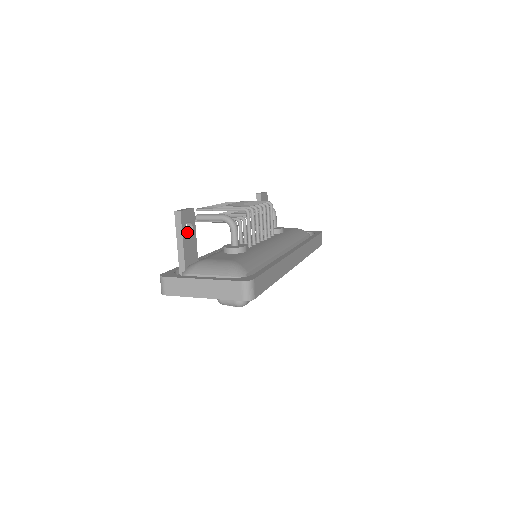
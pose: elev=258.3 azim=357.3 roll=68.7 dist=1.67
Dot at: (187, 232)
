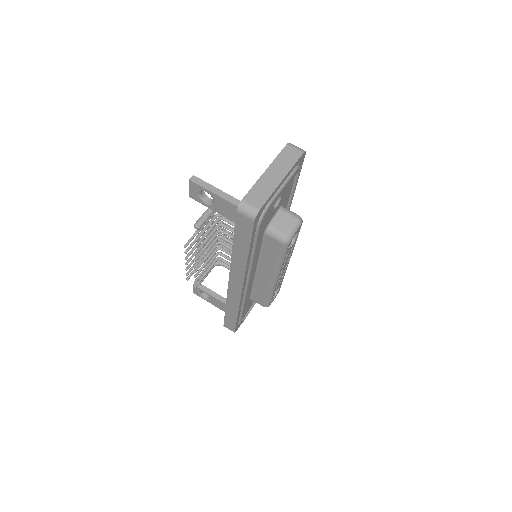
Dot at: (210, 203)
